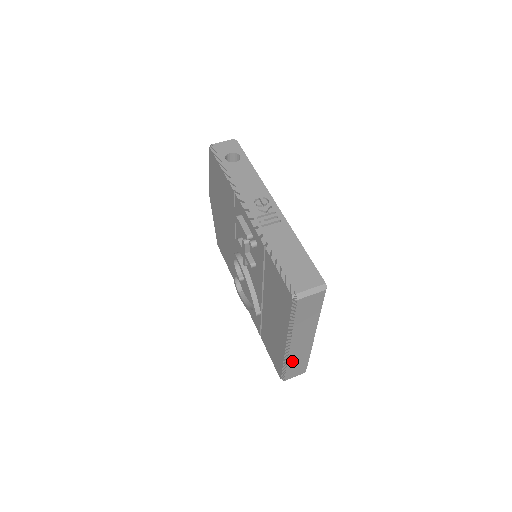
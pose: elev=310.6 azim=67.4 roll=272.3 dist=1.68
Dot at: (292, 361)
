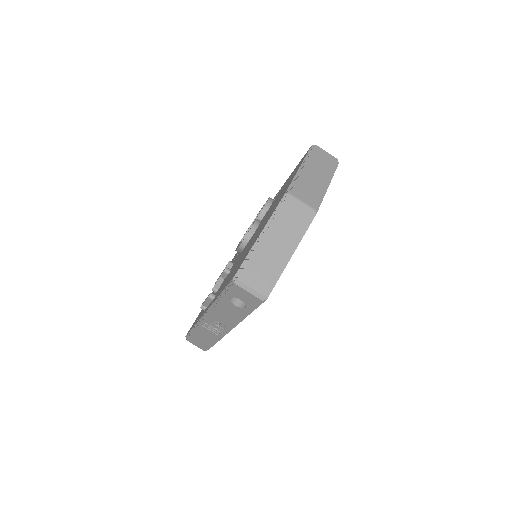
Dot at: occluded
